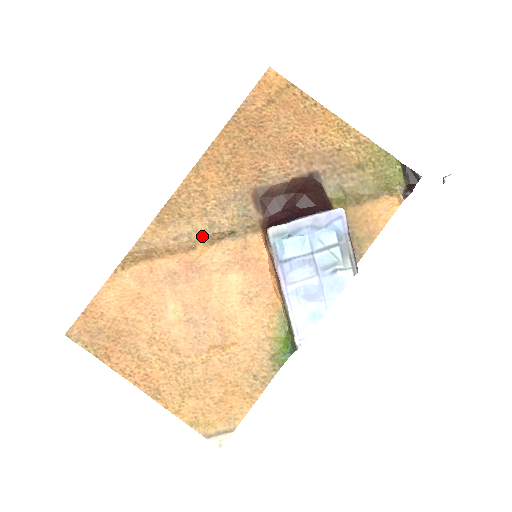
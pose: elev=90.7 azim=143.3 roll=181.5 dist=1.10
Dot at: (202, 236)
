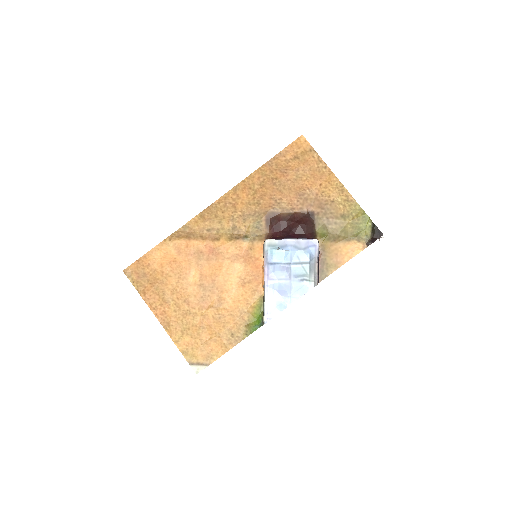
Dot at: (226, 233)
